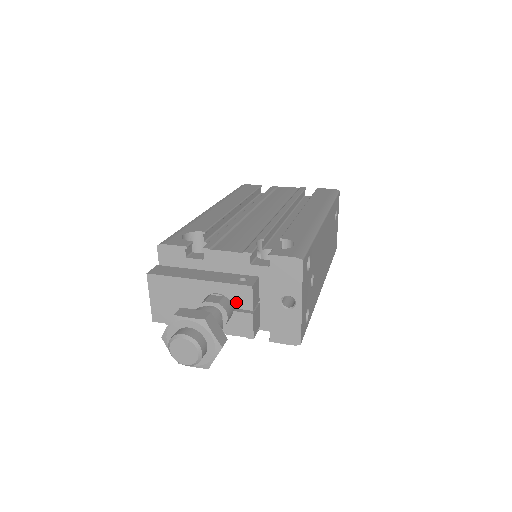
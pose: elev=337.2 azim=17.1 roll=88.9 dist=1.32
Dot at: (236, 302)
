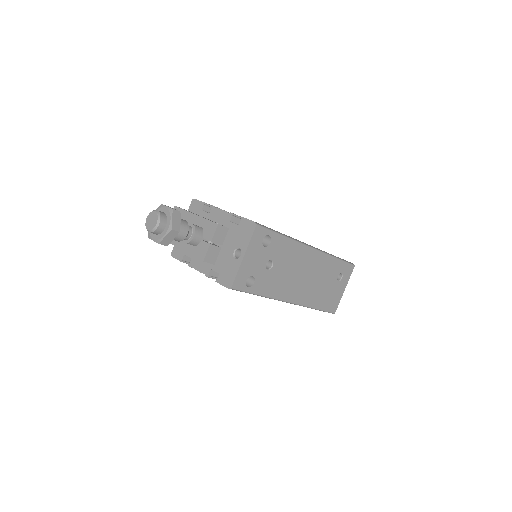
Dot at: (206, 234)
